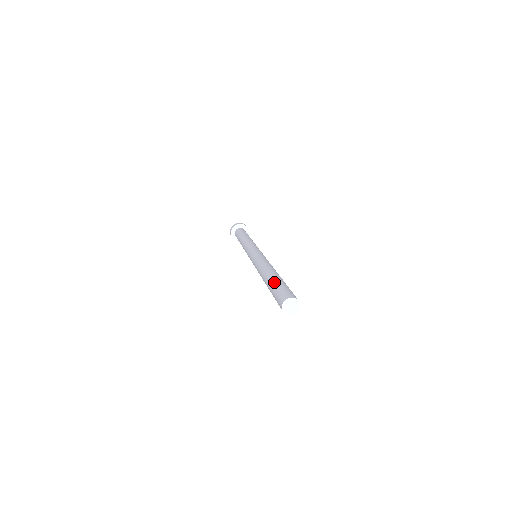
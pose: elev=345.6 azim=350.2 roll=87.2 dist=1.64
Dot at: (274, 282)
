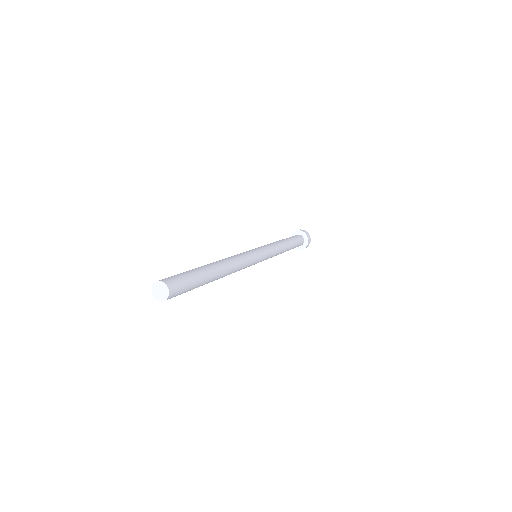
Dot at: (192, 269)
